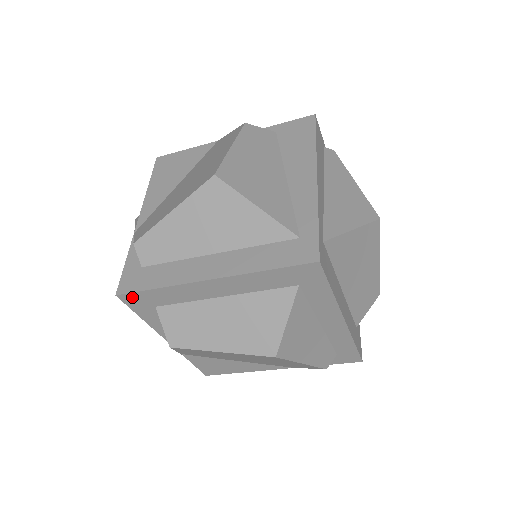
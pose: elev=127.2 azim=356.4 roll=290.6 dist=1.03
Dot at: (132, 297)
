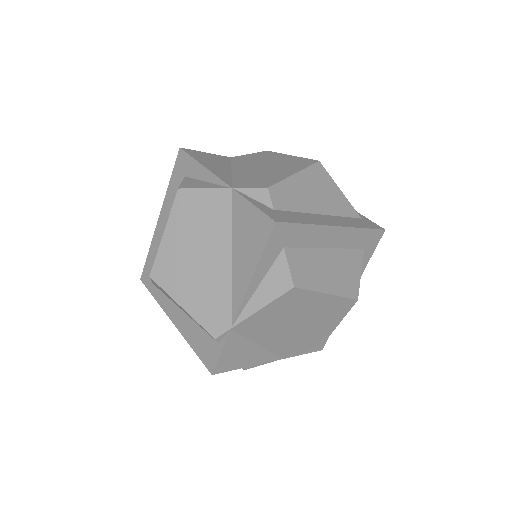
Dot at: (282, 229)
